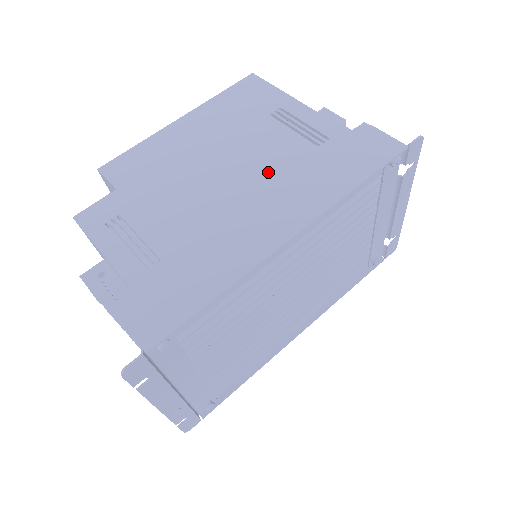
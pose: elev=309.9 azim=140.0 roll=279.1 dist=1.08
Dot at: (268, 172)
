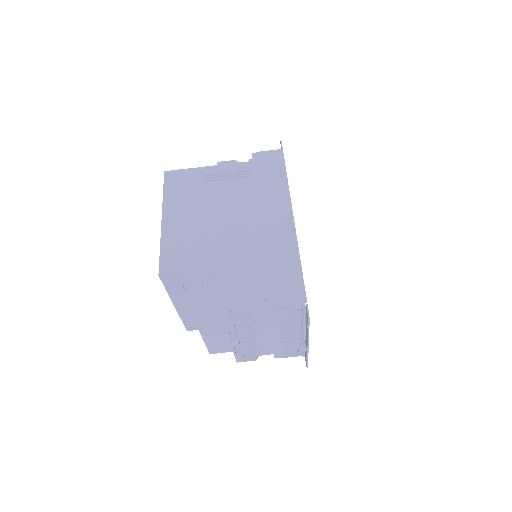
Dot at: (245, 203)
